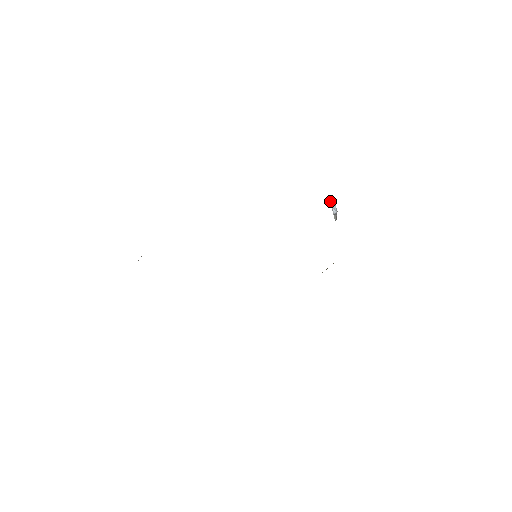
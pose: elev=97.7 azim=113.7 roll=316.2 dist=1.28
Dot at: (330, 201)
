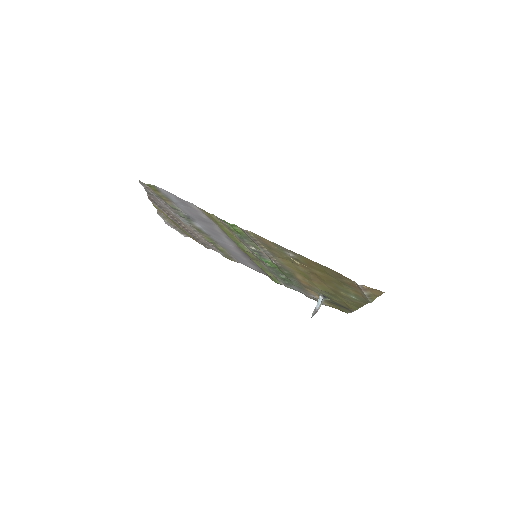
Dot at: (320, 295)
